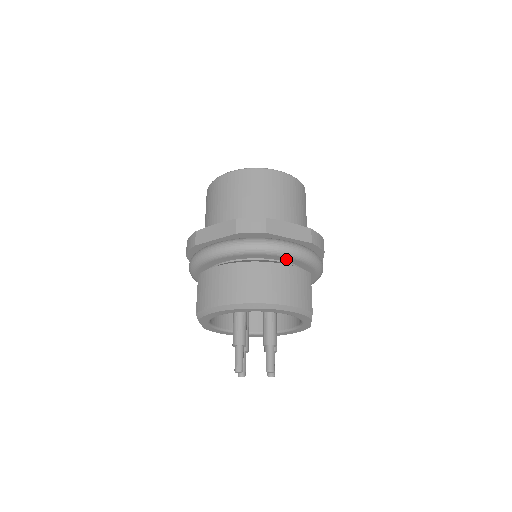
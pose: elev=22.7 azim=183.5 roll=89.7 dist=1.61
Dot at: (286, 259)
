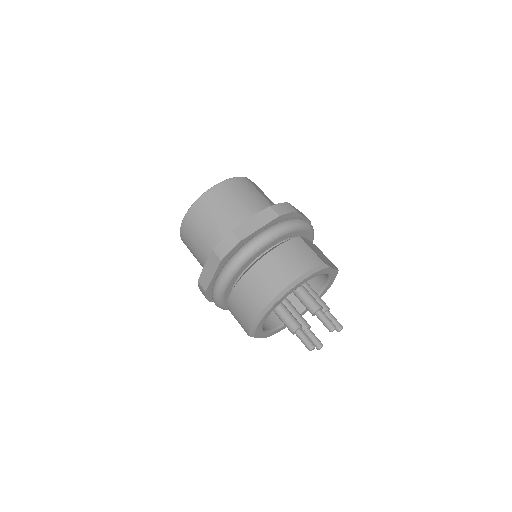
Dot at: (272, 244)
